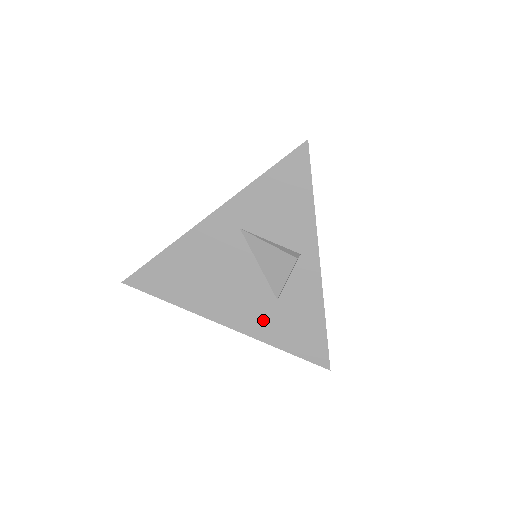
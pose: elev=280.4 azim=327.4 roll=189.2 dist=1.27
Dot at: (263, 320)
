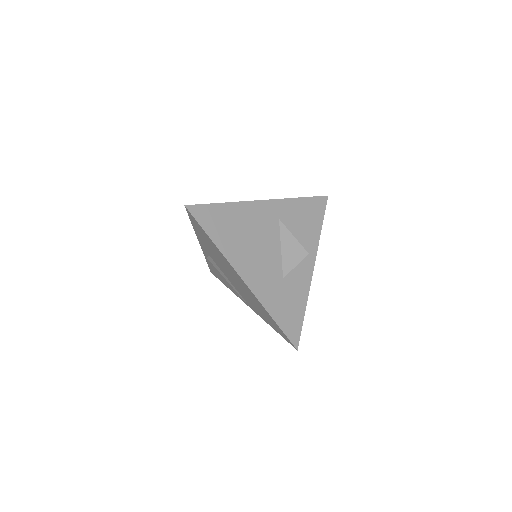
Dot at: (269, 288)
